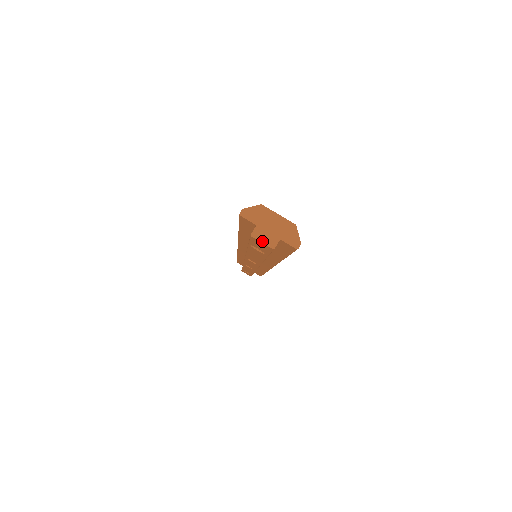
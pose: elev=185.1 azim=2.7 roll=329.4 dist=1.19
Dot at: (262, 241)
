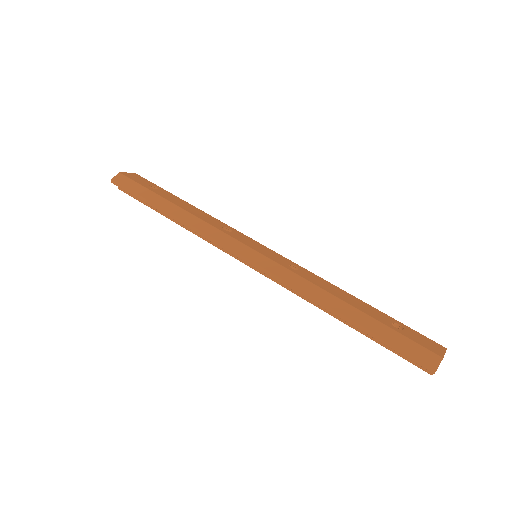
Dot at: occluded
